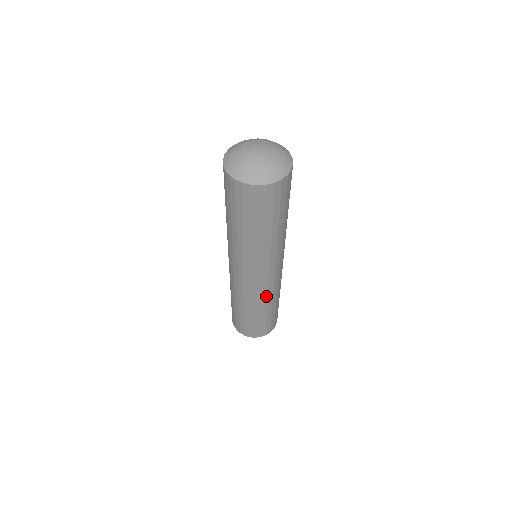
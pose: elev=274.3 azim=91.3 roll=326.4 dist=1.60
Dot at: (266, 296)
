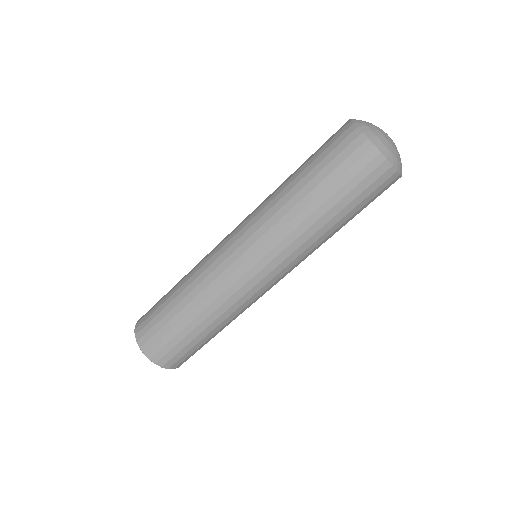
Dot at: (235, 308)
